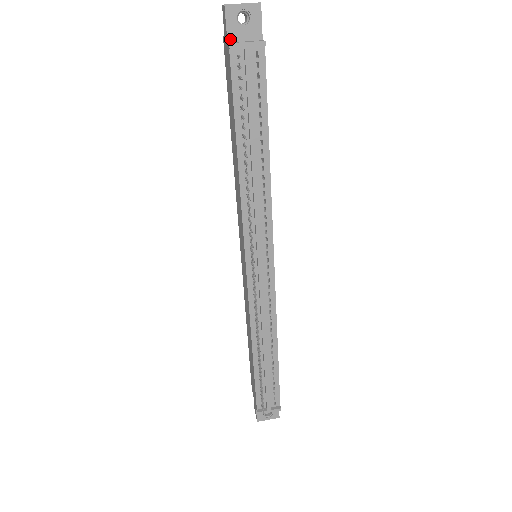
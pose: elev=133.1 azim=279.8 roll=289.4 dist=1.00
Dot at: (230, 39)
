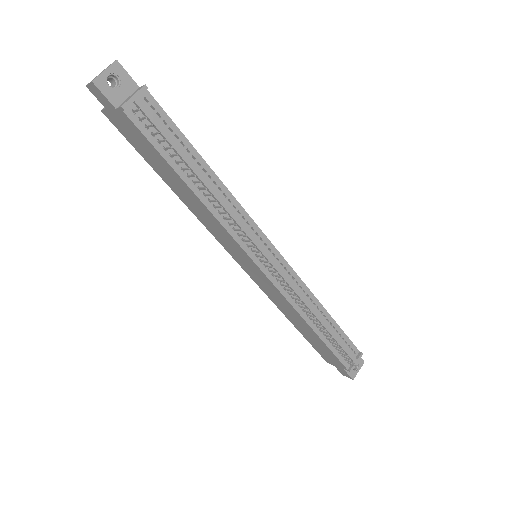
Dot at: (116, 105)
